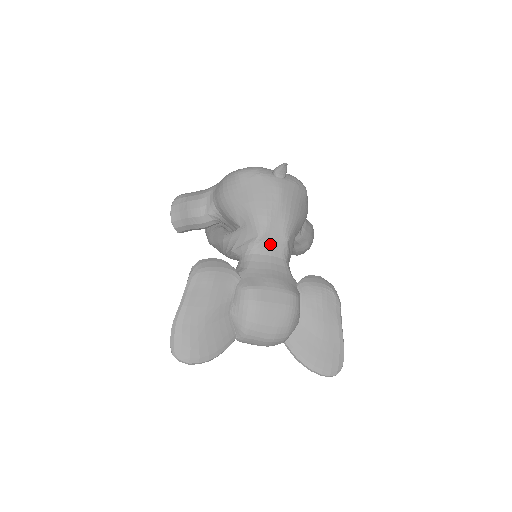
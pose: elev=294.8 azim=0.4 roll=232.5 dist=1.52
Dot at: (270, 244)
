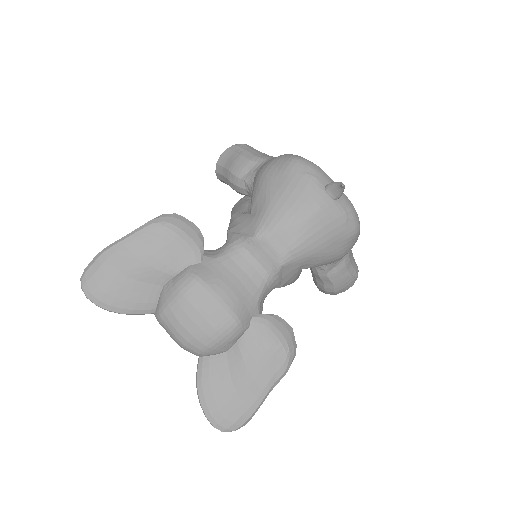
Dot at: (260, 254)
